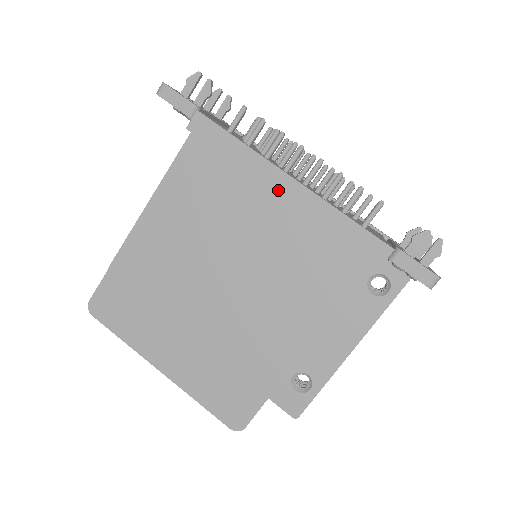
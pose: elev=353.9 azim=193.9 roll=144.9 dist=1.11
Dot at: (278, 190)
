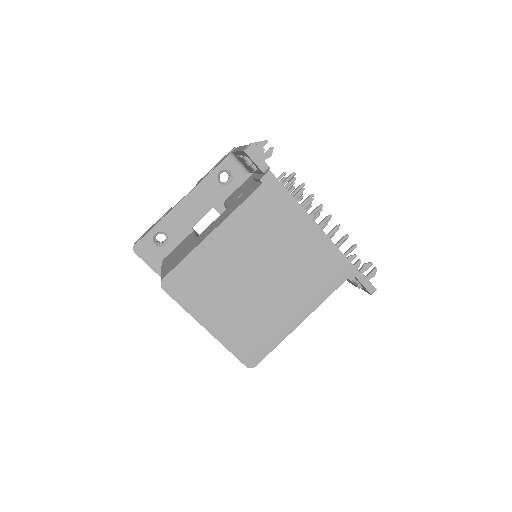
Dot at: (307, 229)
